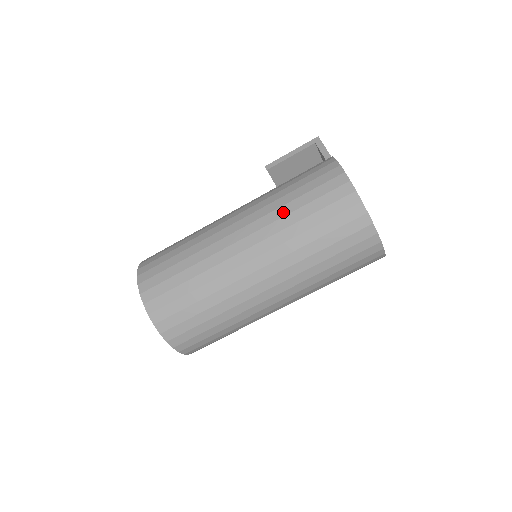
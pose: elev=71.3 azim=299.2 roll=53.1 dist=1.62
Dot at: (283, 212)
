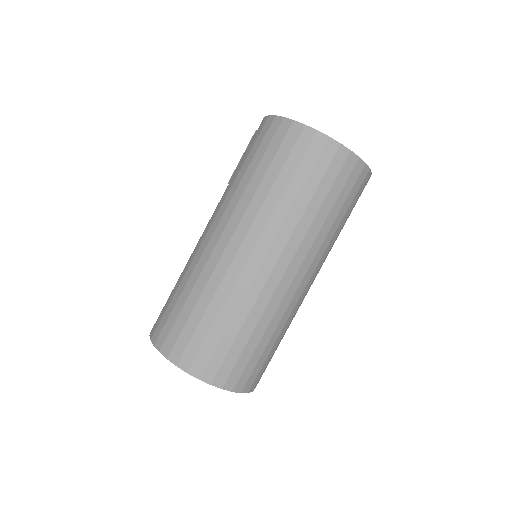
Dot at: (237, 183)
